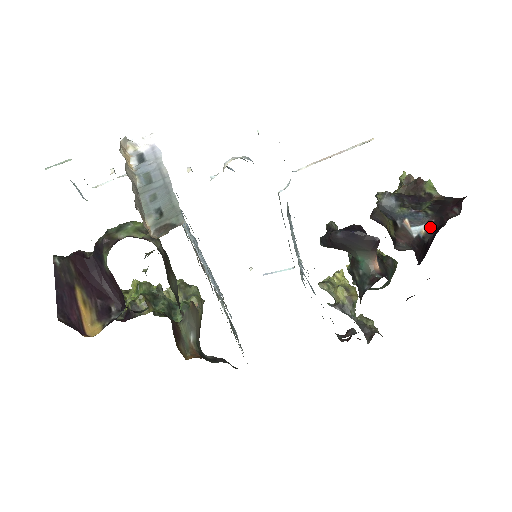
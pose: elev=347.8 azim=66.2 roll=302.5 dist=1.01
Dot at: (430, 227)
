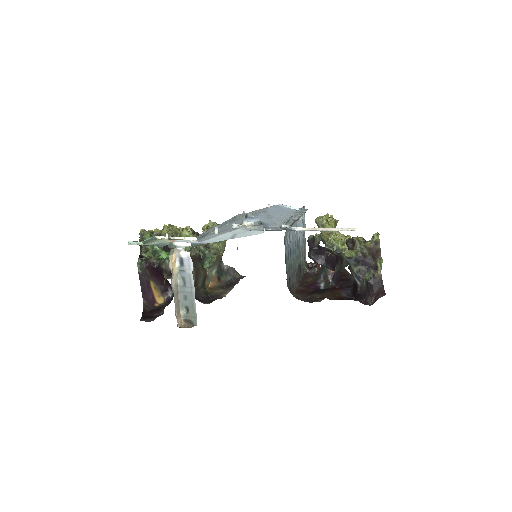
Dot at: (361, 288)
